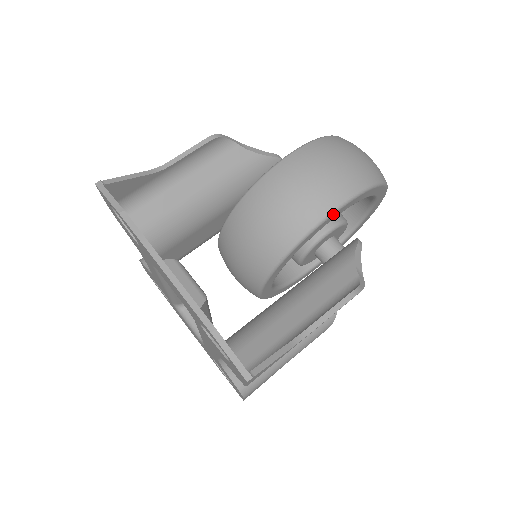
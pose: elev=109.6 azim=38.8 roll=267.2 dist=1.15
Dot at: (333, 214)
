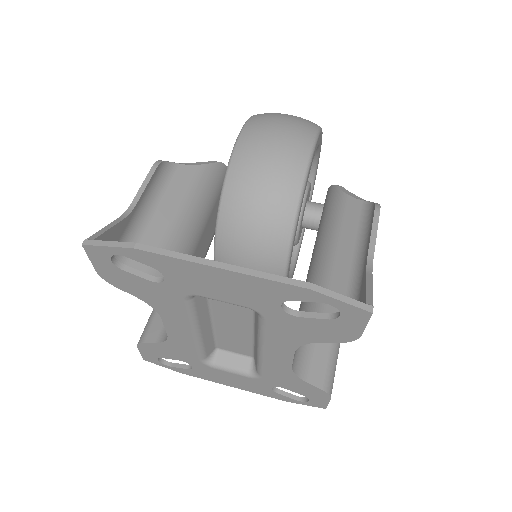
Dot at: (311, 160)
